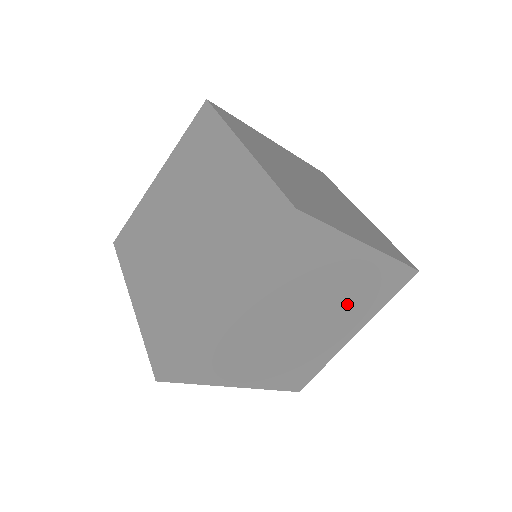
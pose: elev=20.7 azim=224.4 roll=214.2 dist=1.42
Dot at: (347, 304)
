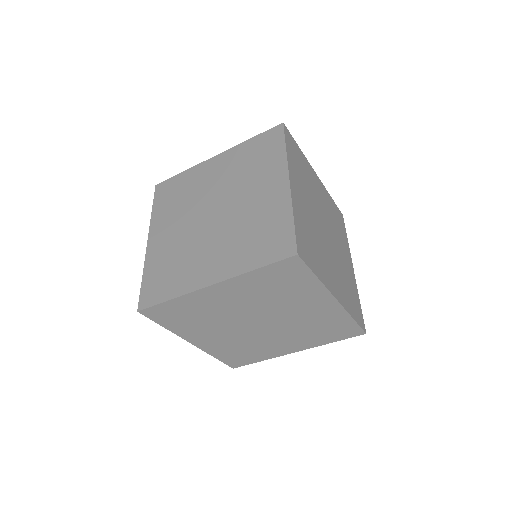
Dot at: (301, 329)
